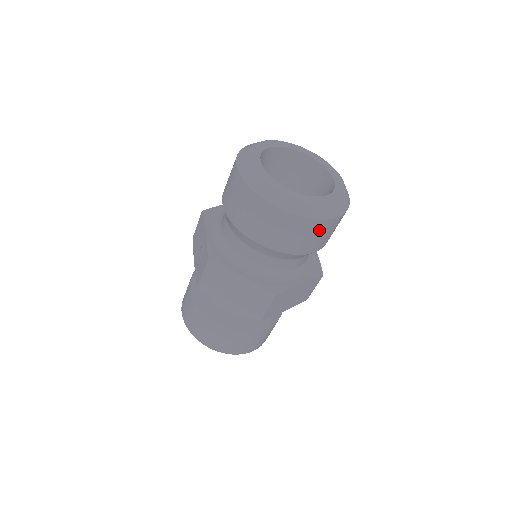
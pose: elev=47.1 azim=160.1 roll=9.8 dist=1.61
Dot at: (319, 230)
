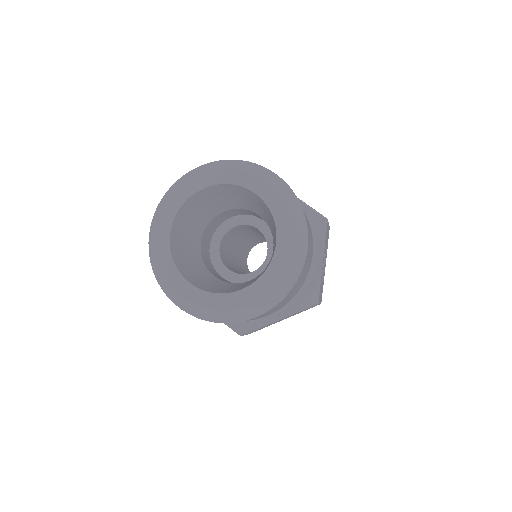
Dot at: occluded
